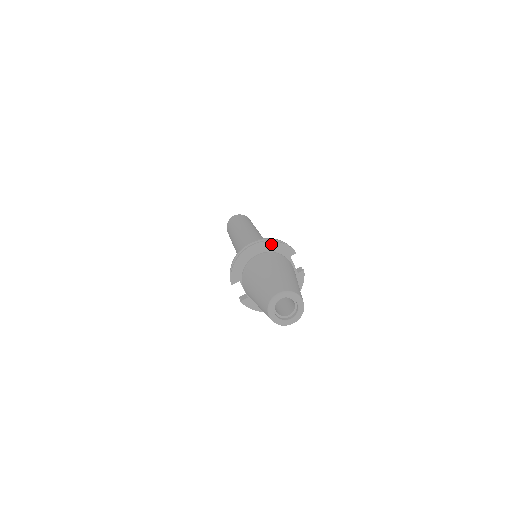
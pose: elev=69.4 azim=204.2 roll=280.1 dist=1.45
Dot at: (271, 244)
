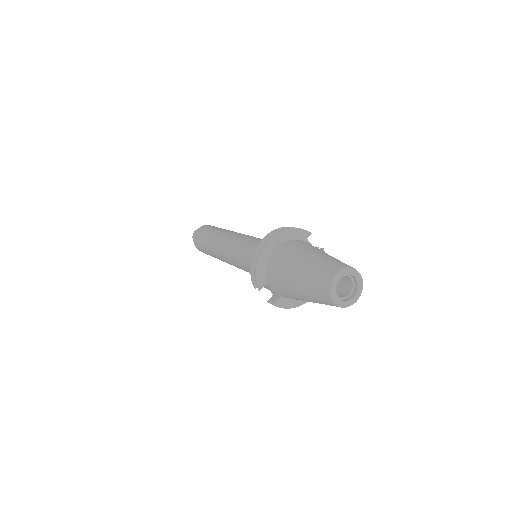
Dot at: (285, 233)
